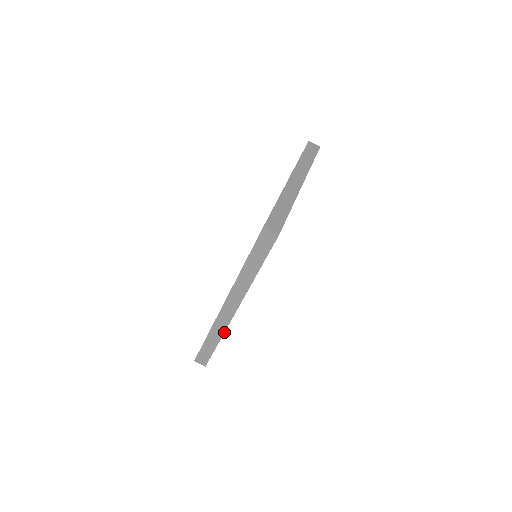
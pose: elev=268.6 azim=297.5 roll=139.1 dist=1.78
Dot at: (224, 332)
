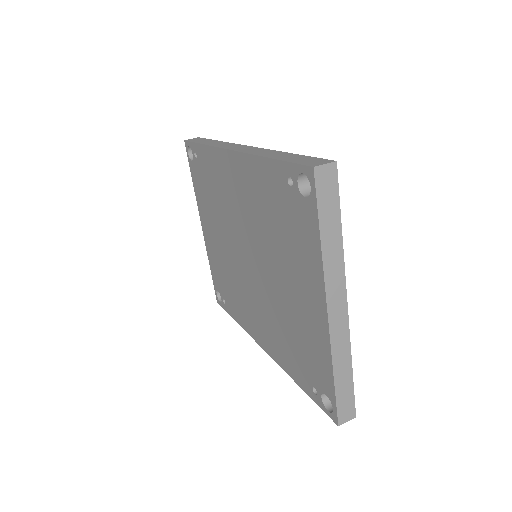
Dot at: (270, 150)
